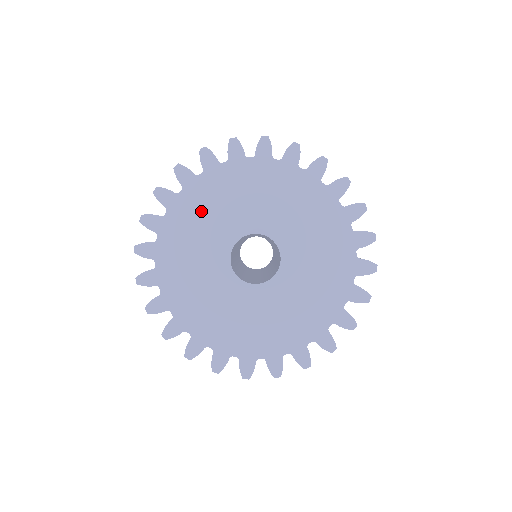
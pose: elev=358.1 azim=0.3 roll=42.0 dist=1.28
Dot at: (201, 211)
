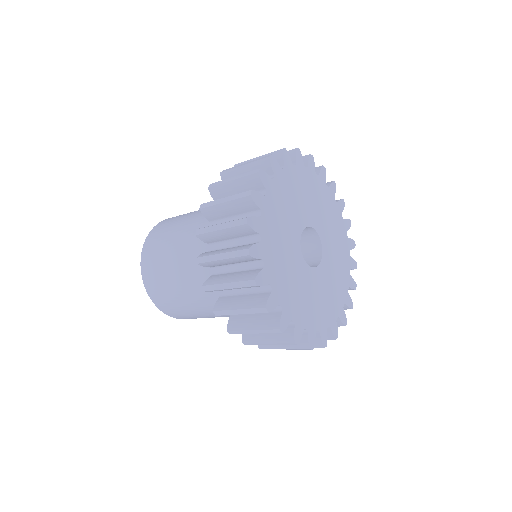
Dot at: (285, 199)
